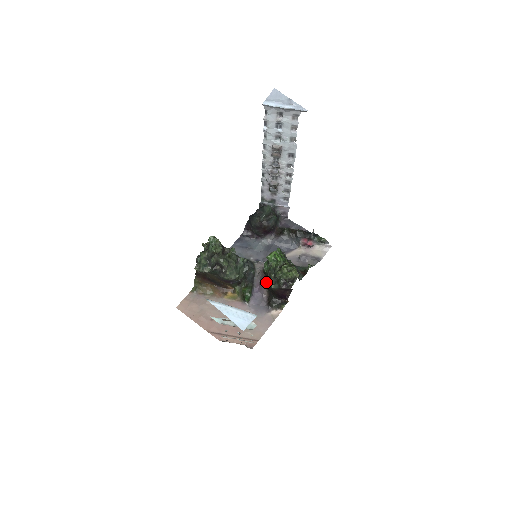
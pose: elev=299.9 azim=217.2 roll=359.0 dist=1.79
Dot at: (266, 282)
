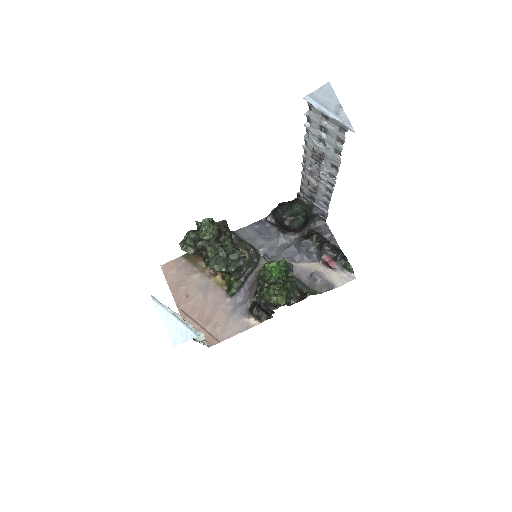
Dot at: occluded
